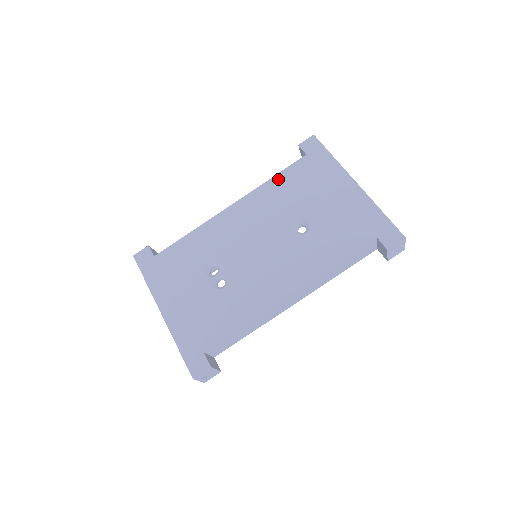
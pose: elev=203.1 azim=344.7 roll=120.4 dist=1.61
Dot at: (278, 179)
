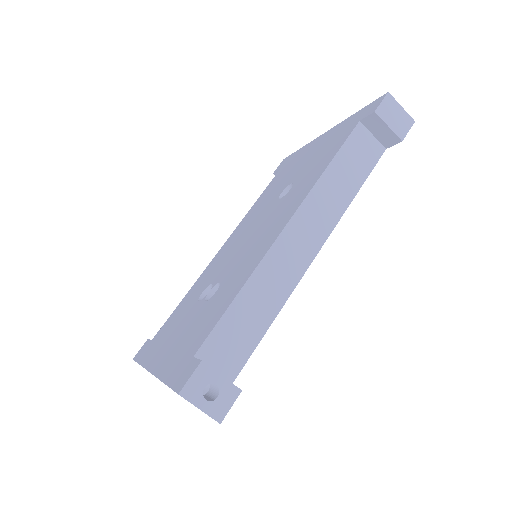
Dot at: (260, 198)
